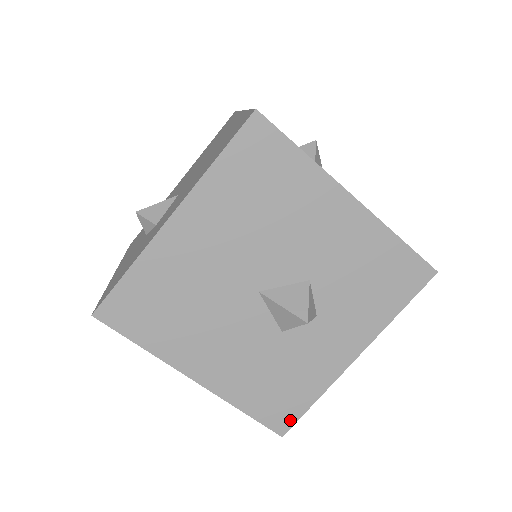
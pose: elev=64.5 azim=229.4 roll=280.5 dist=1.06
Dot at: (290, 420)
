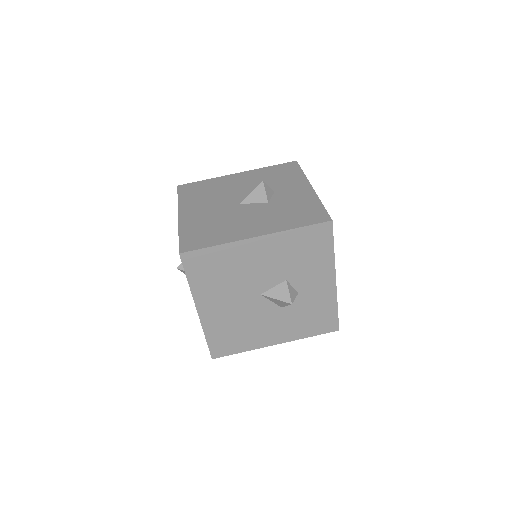
Dot at: (324, 215)
